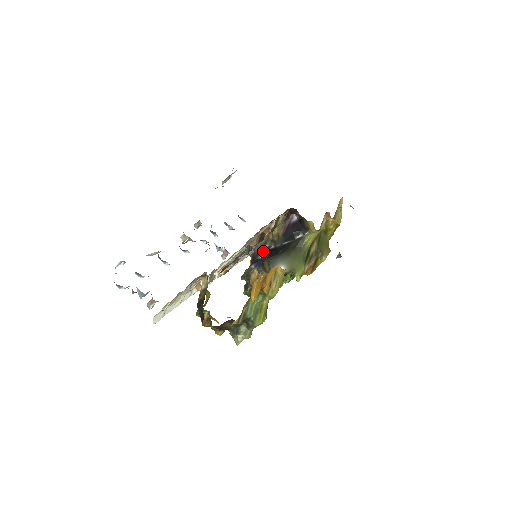
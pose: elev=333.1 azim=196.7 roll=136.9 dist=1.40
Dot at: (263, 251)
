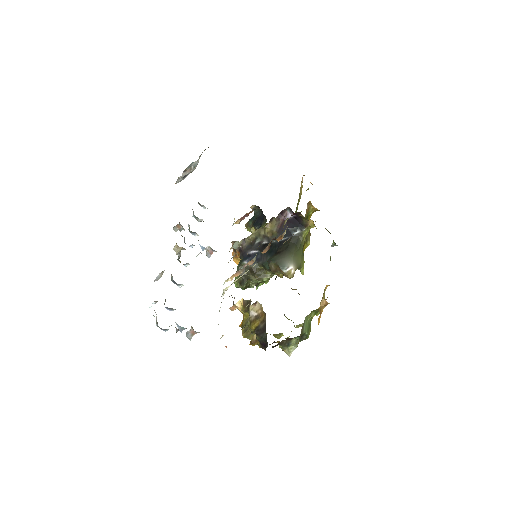
Dot at: (253, 246)
